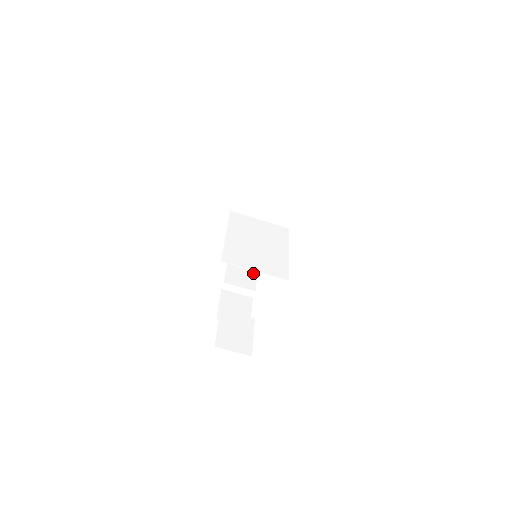
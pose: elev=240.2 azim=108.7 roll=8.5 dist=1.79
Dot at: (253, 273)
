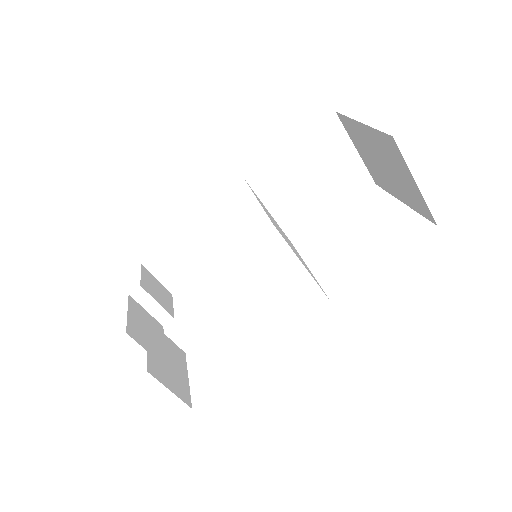
Dot at: (169, 294)
